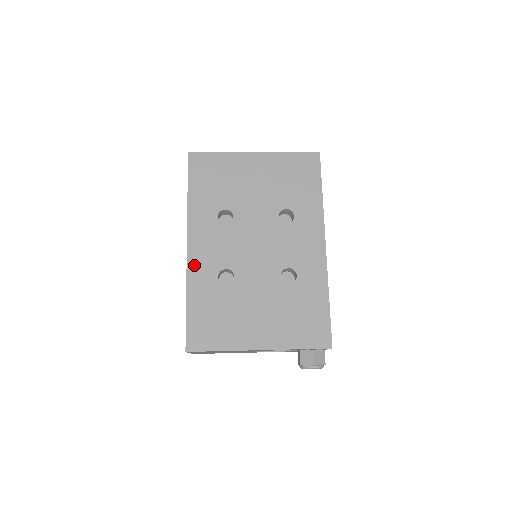
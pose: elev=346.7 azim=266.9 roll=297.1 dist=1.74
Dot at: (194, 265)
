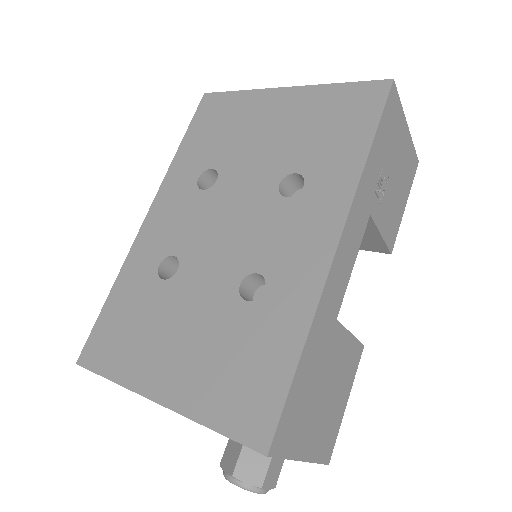
Dot at: (141, 242)
